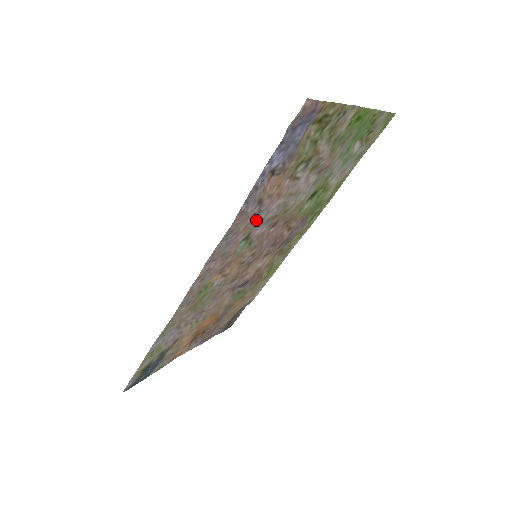
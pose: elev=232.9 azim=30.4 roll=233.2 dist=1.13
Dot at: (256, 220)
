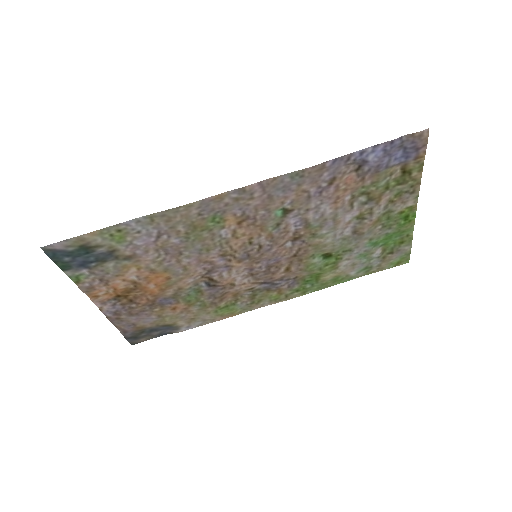
Dot at: (310, 199)
